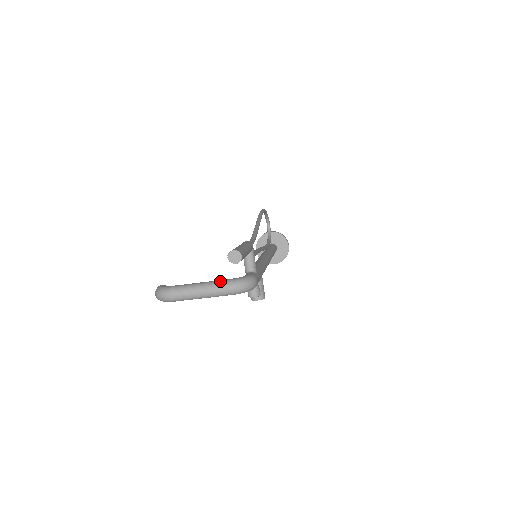
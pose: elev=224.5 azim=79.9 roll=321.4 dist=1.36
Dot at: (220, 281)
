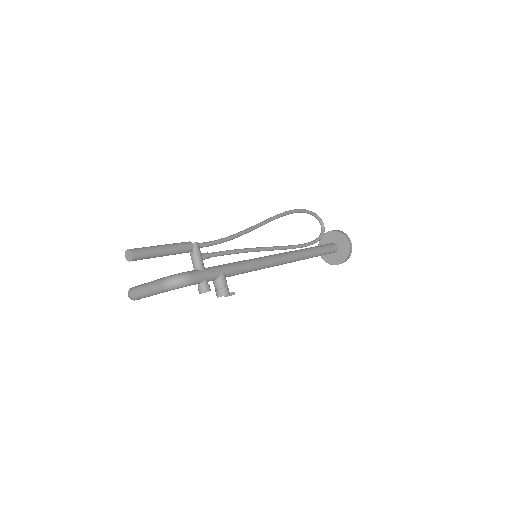
Dot at: (158, 279)
